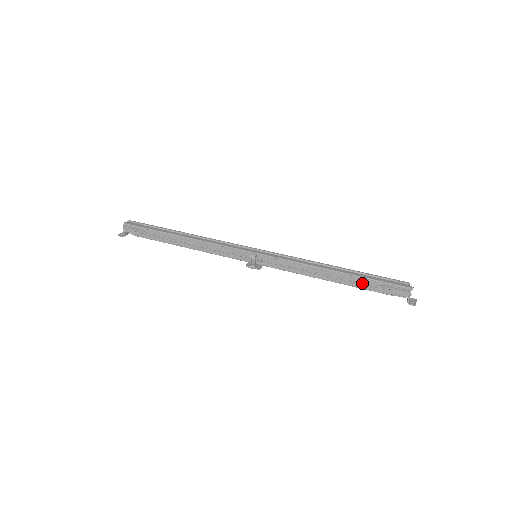
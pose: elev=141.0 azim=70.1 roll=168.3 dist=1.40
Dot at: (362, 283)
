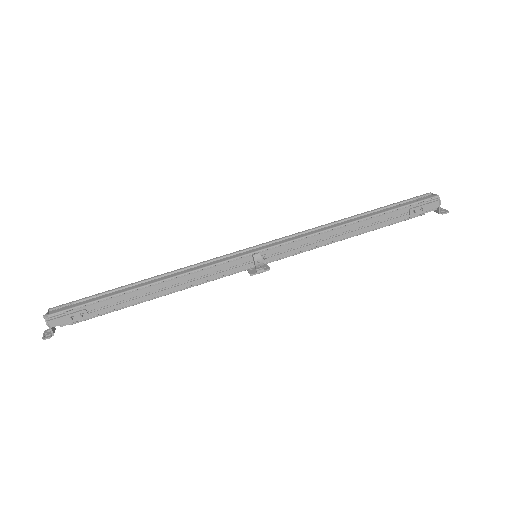
Dot at: (389, 218)
